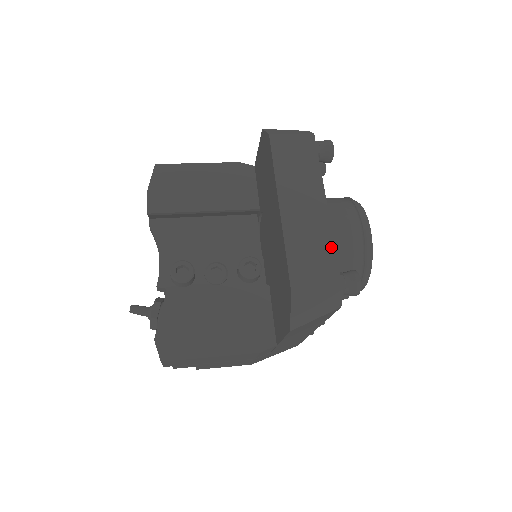
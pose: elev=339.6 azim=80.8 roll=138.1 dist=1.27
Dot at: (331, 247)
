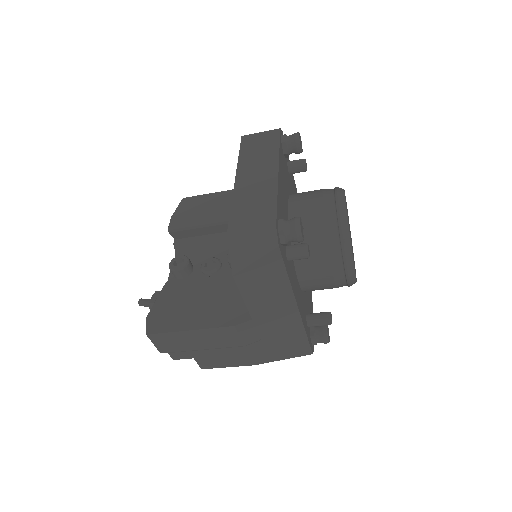
Dot at: (273, 198)
